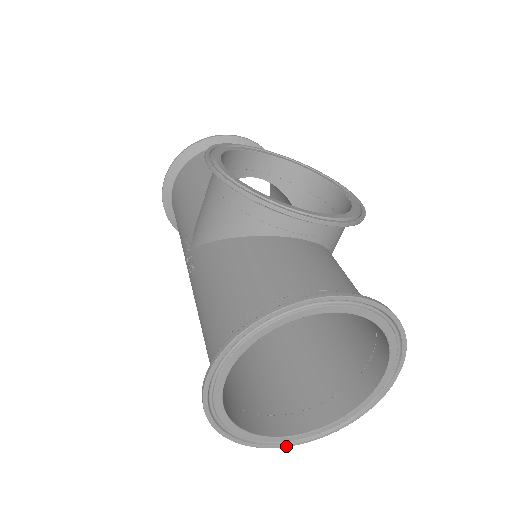
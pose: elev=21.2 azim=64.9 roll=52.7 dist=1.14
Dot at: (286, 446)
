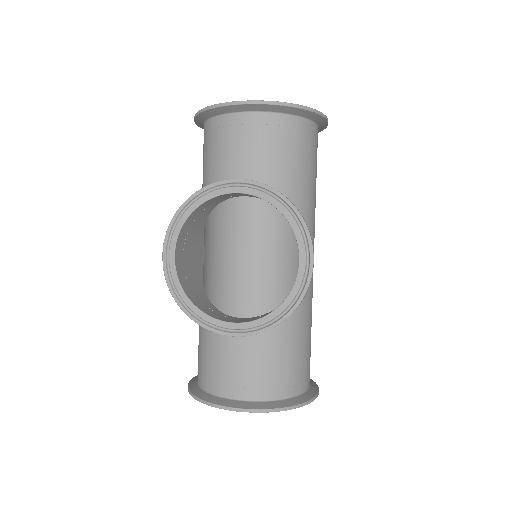
Dot at: occluded
